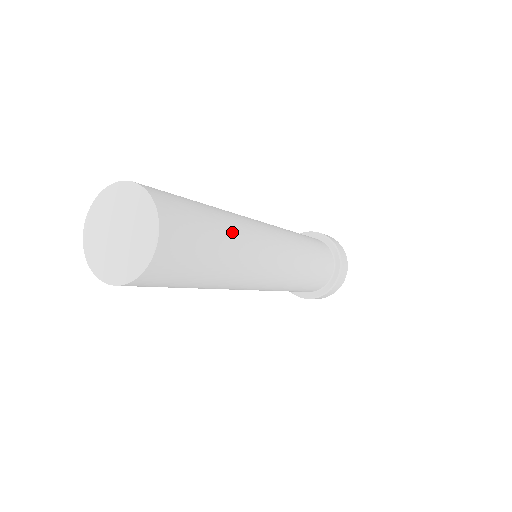
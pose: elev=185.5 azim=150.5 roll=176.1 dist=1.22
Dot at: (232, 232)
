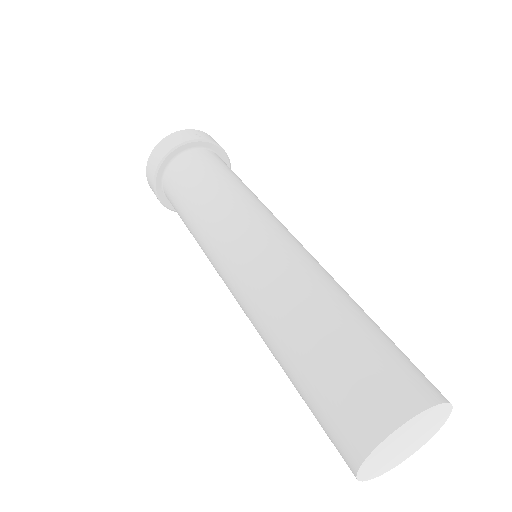
Dot at: occluded
